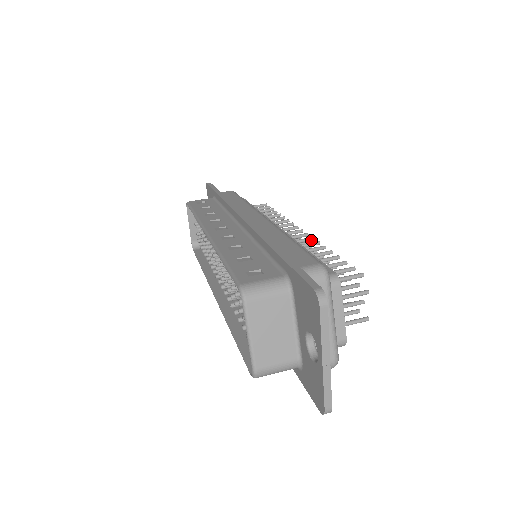
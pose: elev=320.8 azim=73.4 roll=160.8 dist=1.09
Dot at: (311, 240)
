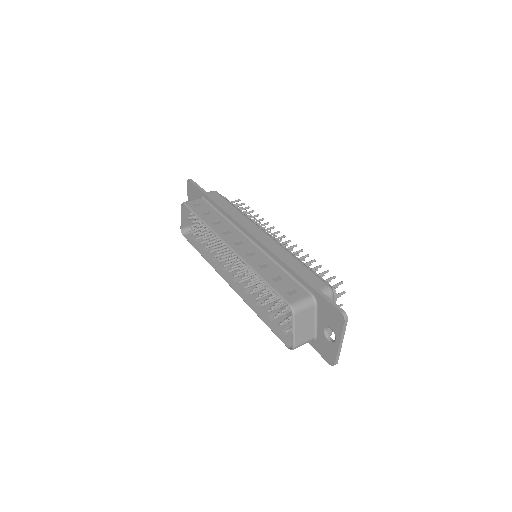
Dot at: occluded
